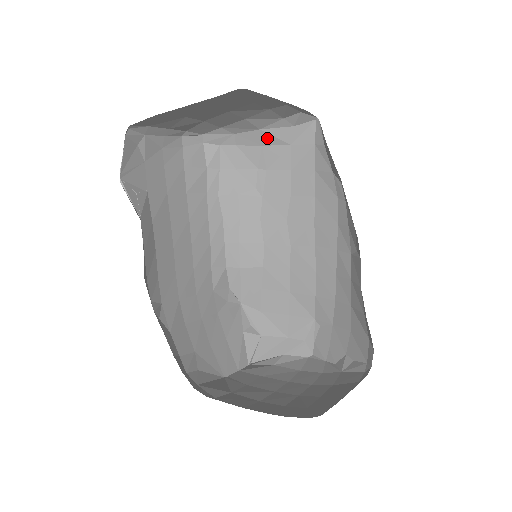
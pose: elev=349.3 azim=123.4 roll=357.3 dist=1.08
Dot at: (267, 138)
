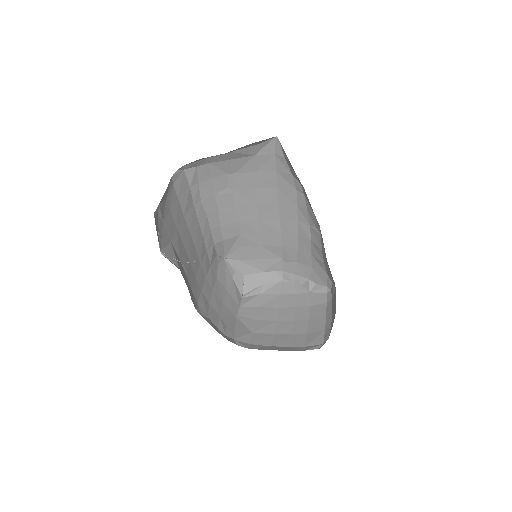
Dot at: (236, 155)
